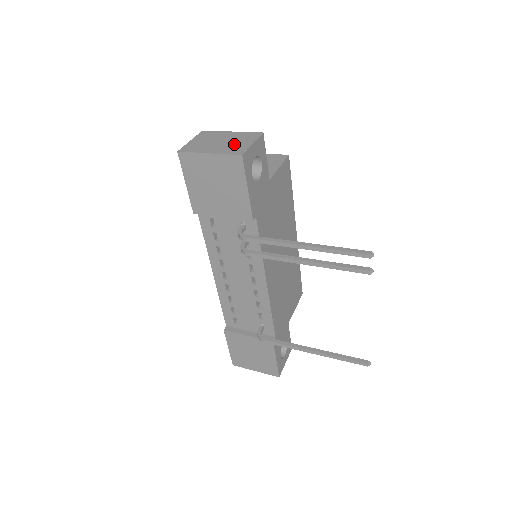
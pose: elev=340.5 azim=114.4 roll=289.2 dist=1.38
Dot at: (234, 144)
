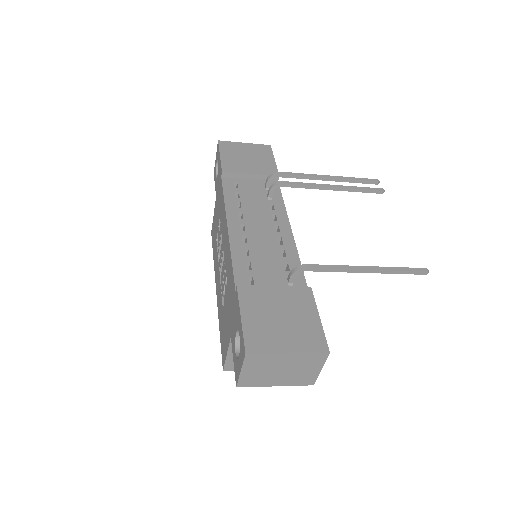
Dot at: occluded
